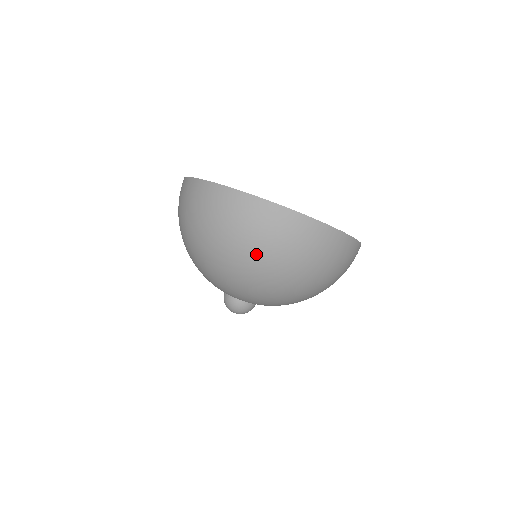
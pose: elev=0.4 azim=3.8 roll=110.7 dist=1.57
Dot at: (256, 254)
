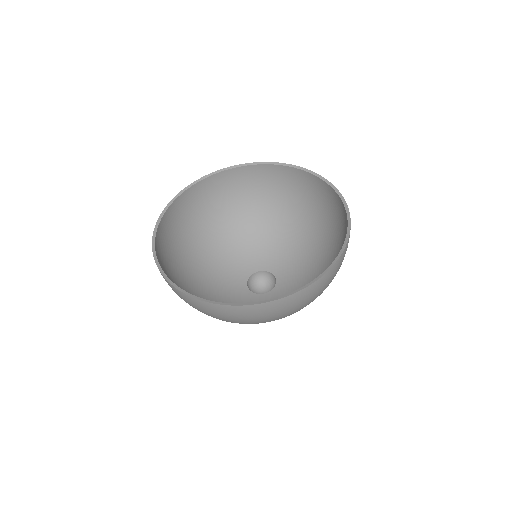
Dot at: (250, 323)
